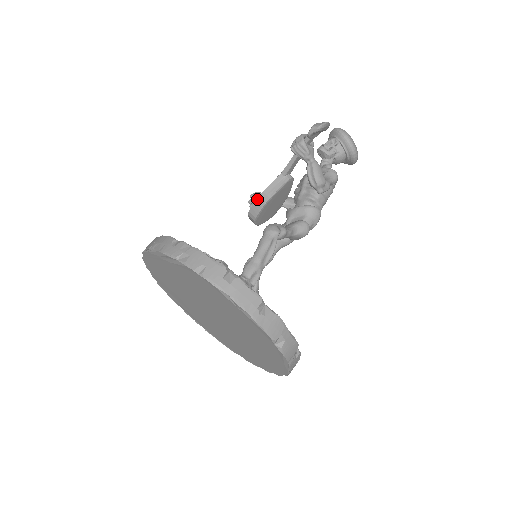
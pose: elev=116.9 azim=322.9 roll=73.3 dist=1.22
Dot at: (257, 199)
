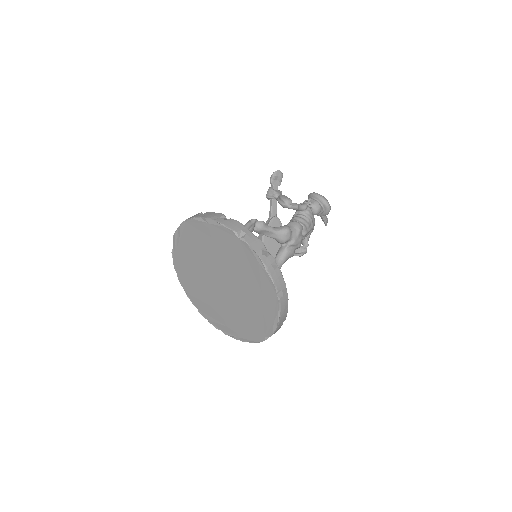
Dot at: occluded
